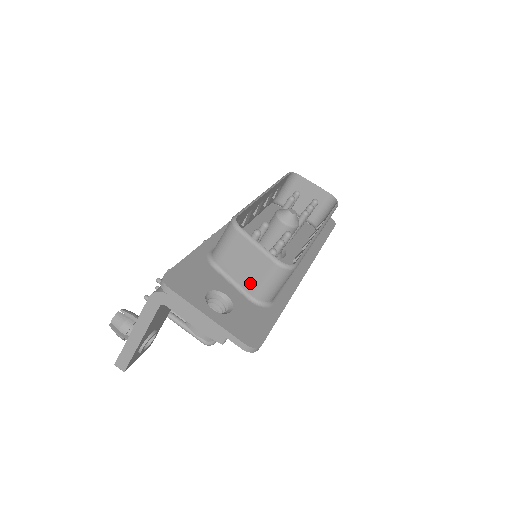
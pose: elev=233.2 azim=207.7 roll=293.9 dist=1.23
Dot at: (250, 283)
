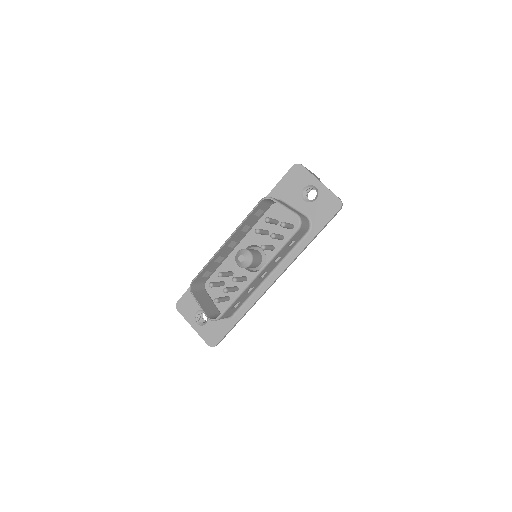
Dot at: (213, 310)
